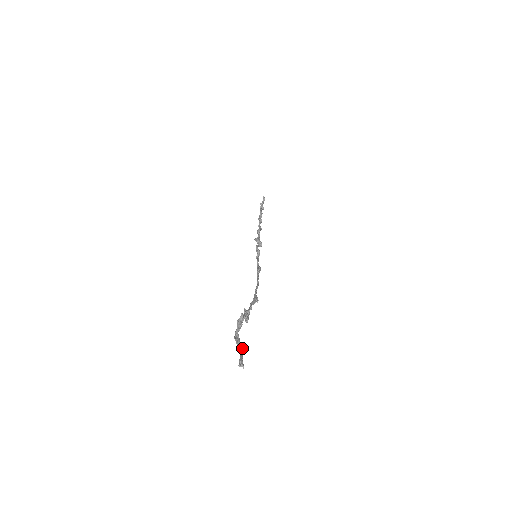
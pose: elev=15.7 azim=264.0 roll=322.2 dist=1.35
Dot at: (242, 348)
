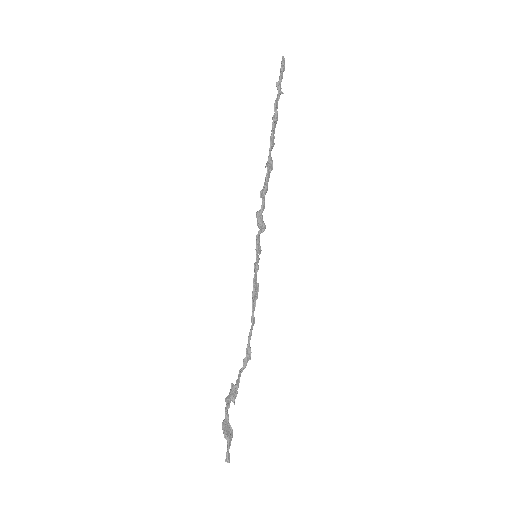
Dot at: (228, 442)
